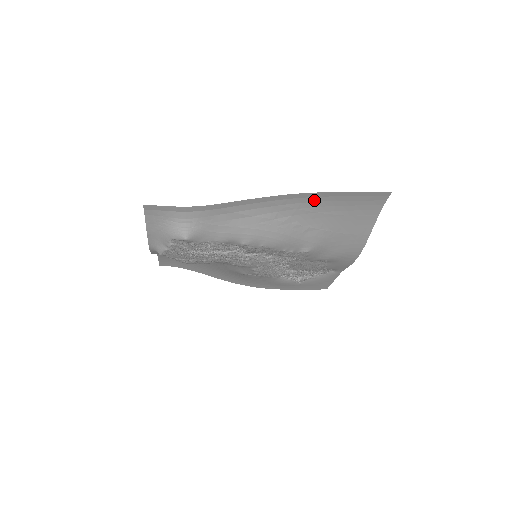
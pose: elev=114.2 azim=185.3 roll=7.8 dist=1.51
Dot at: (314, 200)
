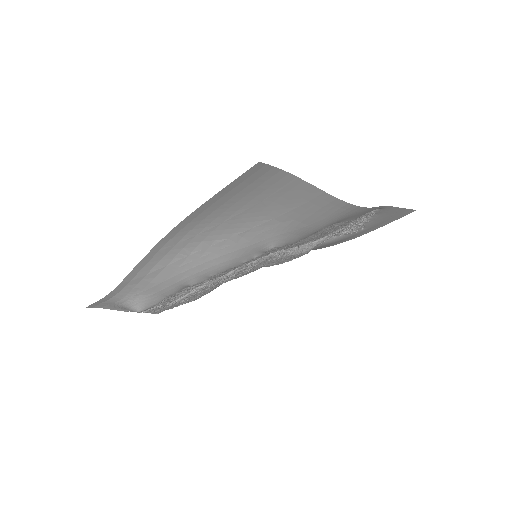
Dot at: (198, 220)
